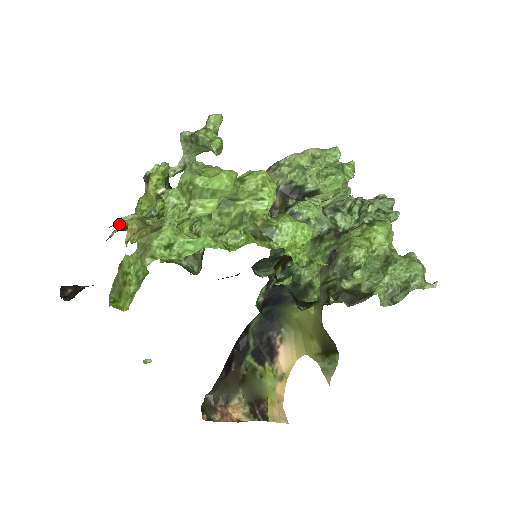
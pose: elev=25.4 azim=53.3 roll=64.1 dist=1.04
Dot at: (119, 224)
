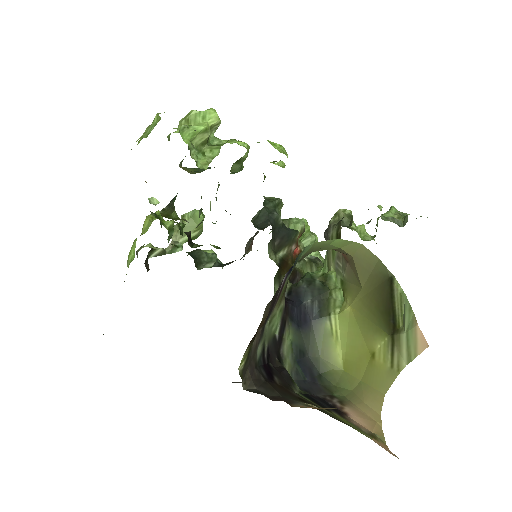
Dot at: occluded
